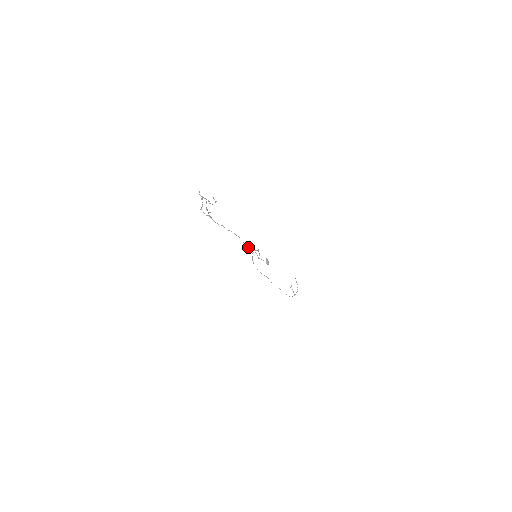
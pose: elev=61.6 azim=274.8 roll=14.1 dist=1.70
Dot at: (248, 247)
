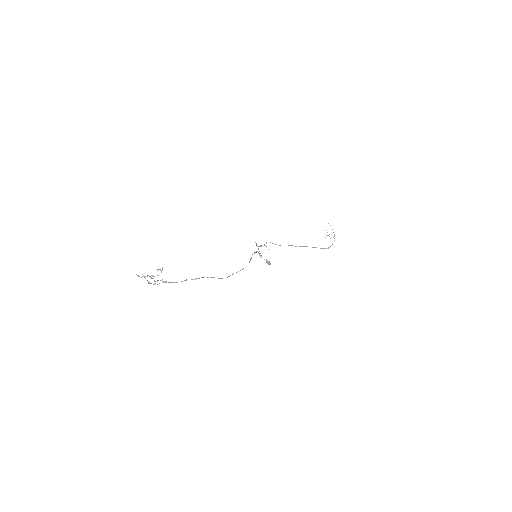
Dot at: occluded
